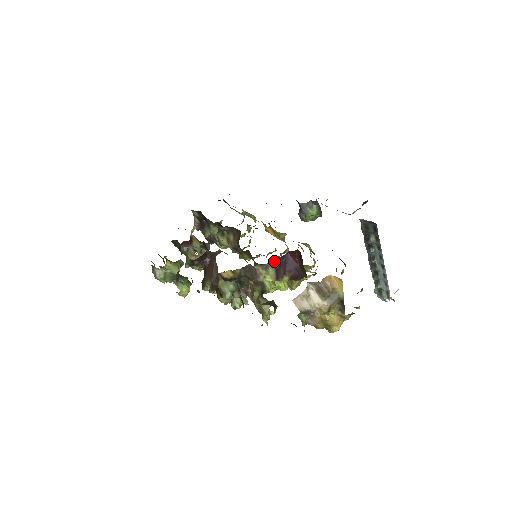
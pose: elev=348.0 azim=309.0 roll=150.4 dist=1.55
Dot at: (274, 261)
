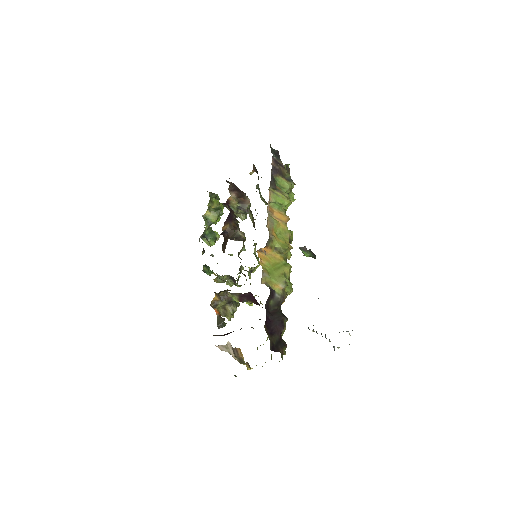
Dot at: (238, 293)
